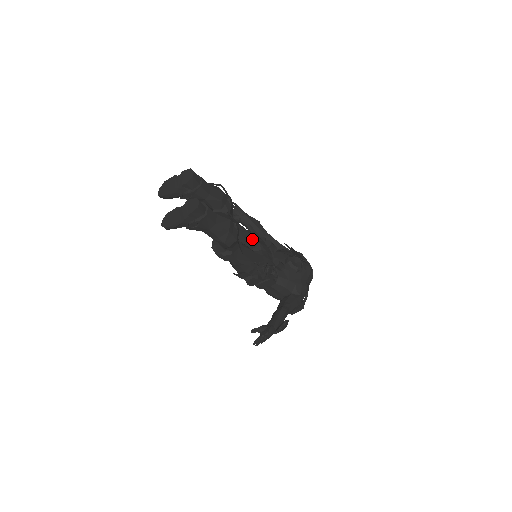
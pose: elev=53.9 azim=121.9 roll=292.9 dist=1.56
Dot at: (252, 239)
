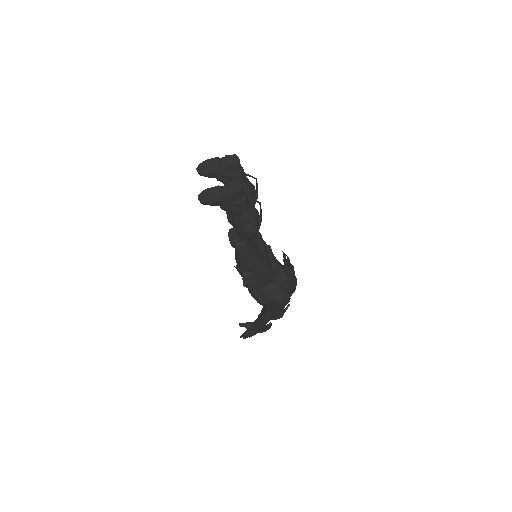
Dot at: (258, 239)
